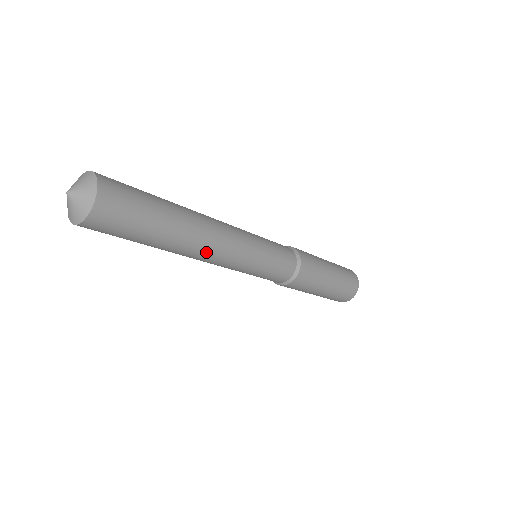
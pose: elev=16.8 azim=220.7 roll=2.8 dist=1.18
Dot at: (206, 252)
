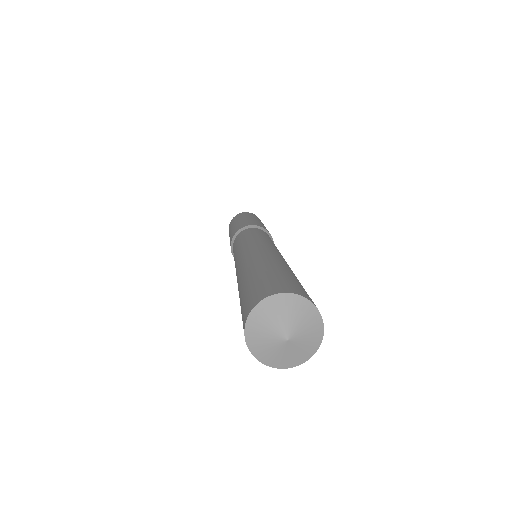
Dot at: occluded
